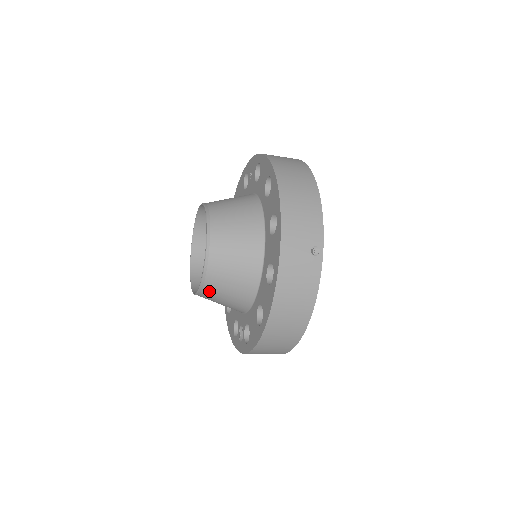
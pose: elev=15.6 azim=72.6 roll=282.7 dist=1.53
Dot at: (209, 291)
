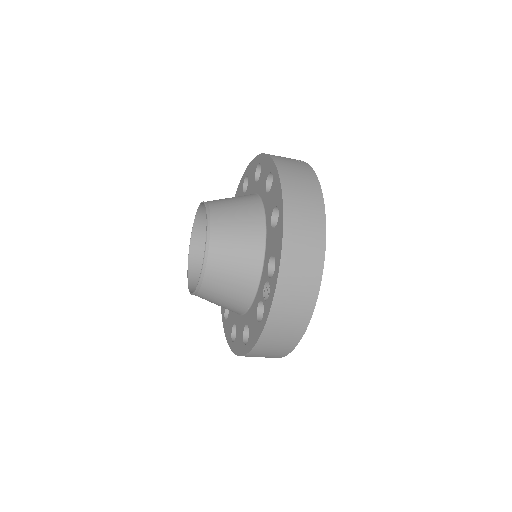
Dot at: (217, 239)
